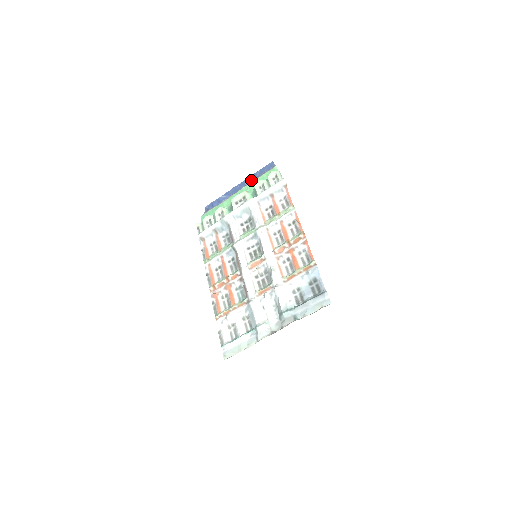
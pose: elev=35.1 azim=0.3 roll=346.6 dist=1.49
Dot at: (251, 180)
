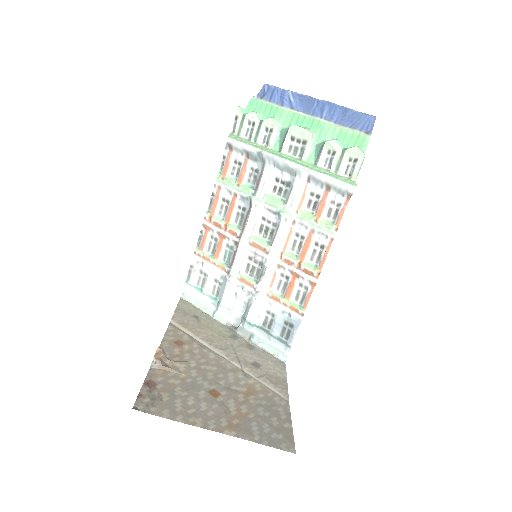
Dot at: (333, 116)
